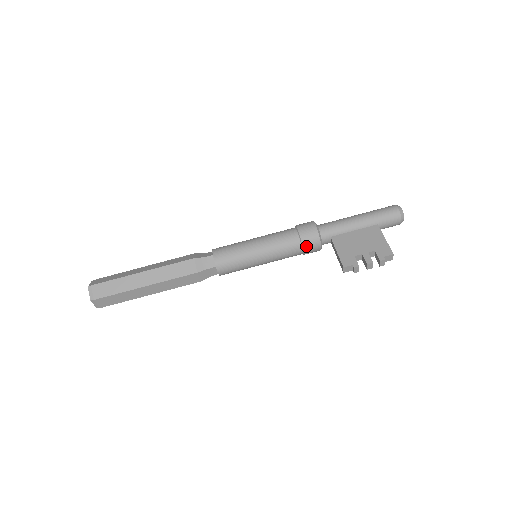
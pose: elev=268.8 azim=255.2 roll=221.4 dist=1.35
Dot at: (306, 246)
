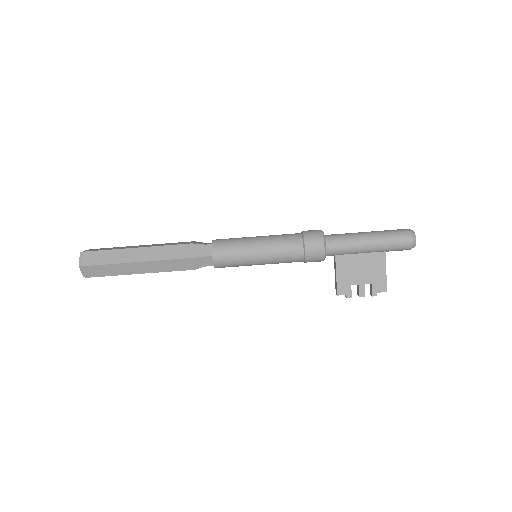
Dot at: occluded
